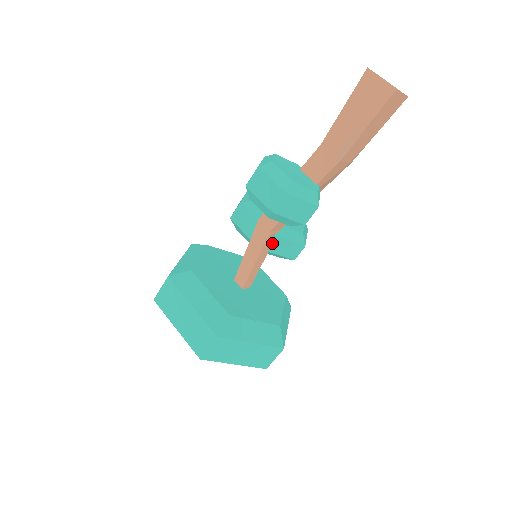
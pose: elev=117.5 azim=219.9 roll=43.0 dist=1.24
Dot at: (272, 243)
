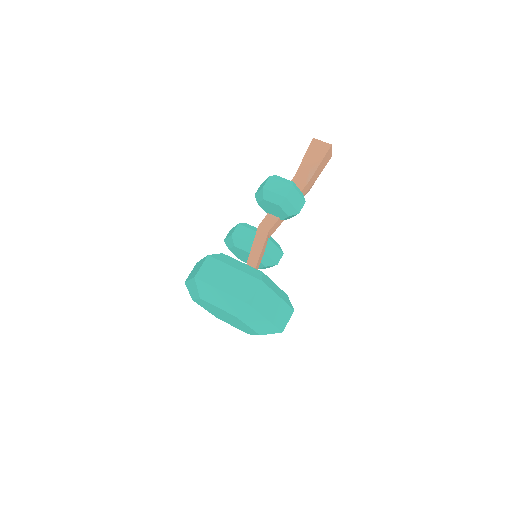
Dot at: (267, 245)
